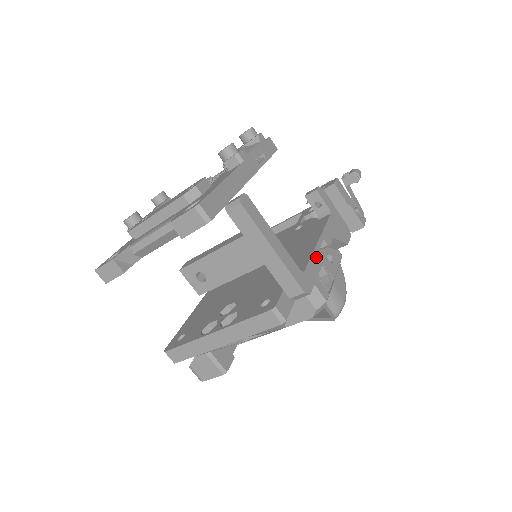
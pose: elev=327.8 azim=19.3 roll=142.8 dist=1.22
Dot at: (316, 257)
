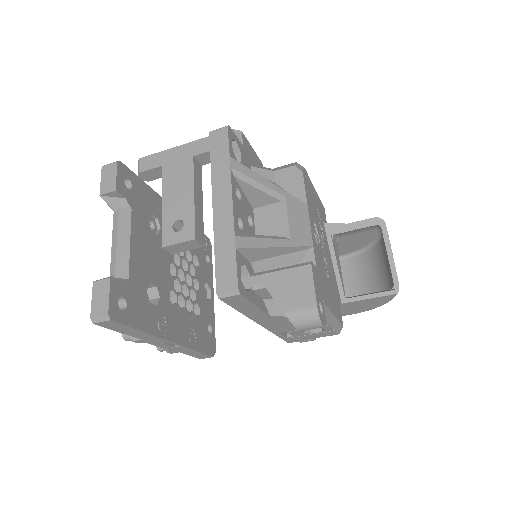
Dot at: occluded
